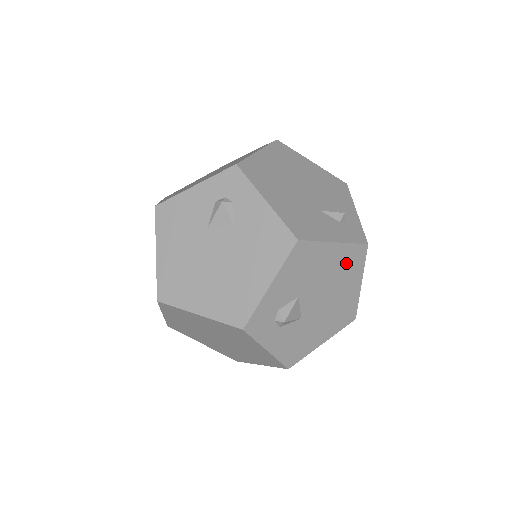
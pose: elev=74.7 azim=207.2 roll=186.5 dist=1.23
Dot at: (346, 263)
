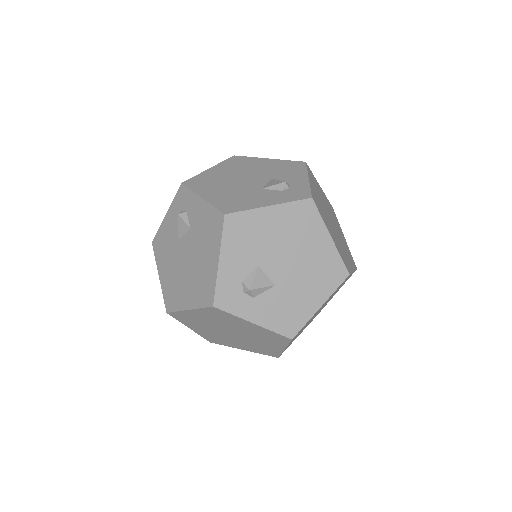
Dot at: (296, 222)
